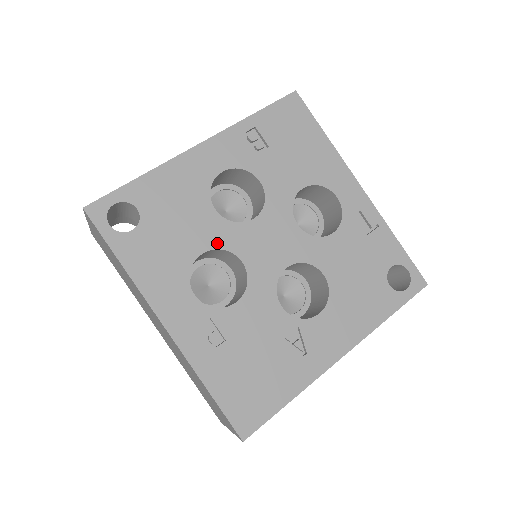
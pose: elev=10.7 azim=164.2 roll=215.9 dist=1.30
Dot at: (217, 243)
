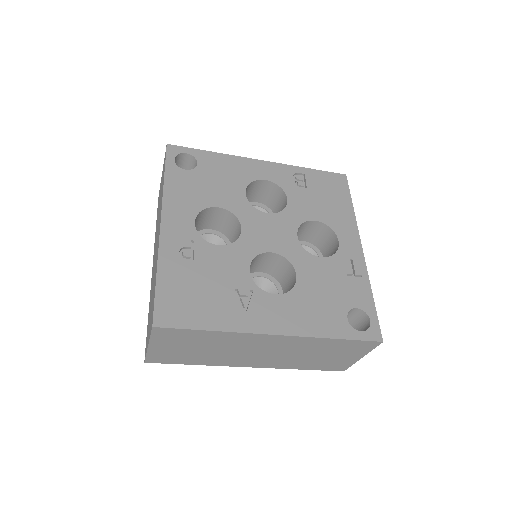
Dot at: (233, 209)
